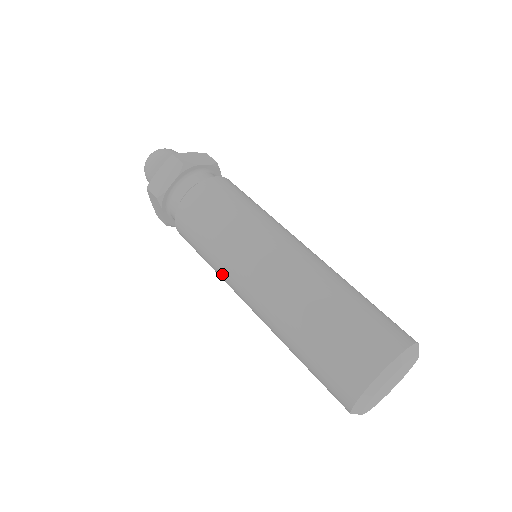
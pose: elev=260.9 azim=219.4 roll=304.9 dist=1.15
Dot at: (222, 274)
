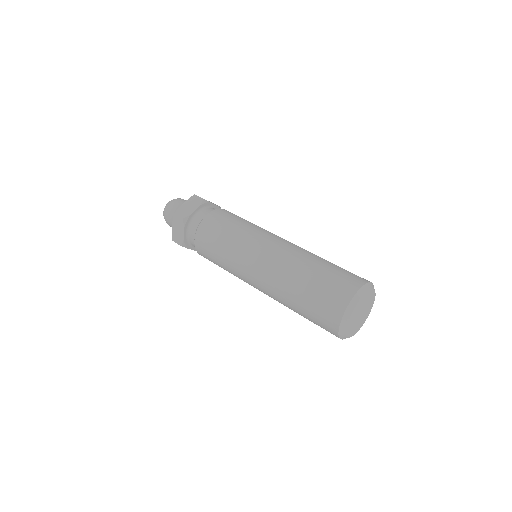
Dot at: (236, 261)
